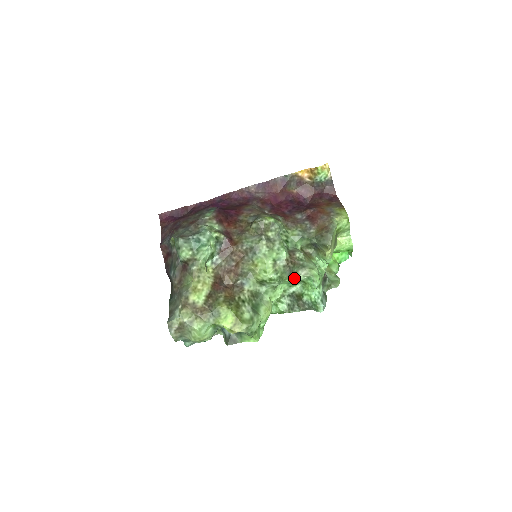
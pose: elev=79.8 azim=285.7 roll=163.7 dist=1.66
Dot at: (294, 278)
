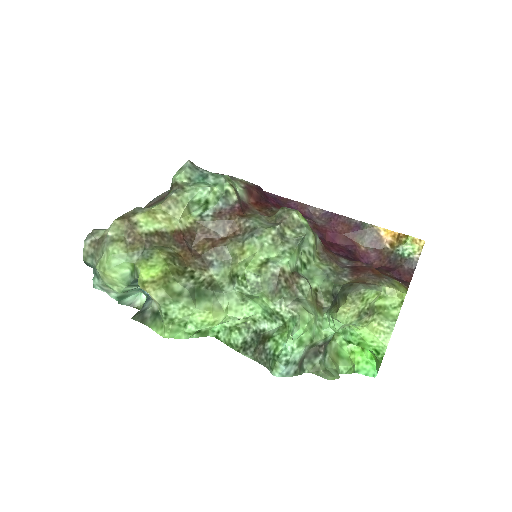
Dot at: (275, 304)
